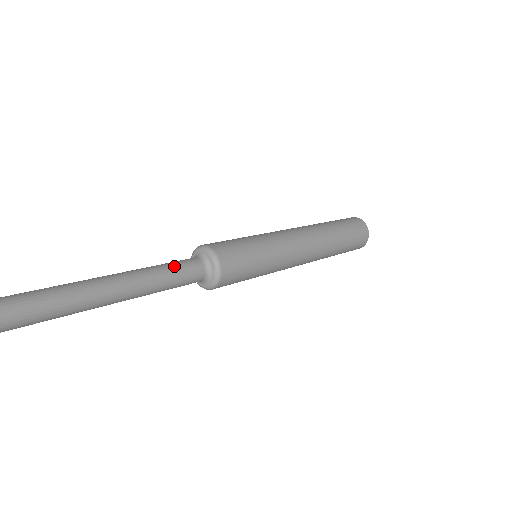
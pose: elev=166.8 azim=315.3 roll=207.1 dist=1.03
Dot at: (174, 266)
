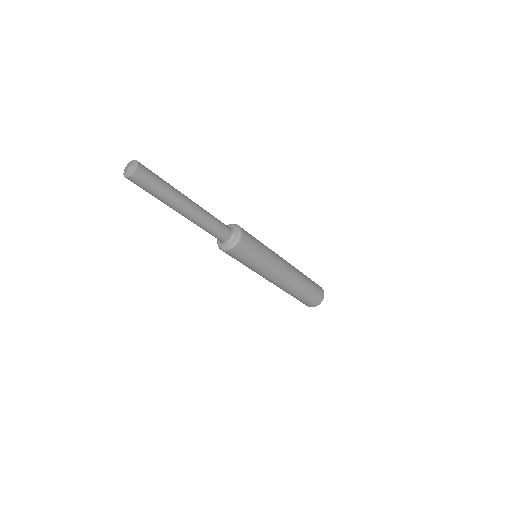
Dot at: (218, 222)
